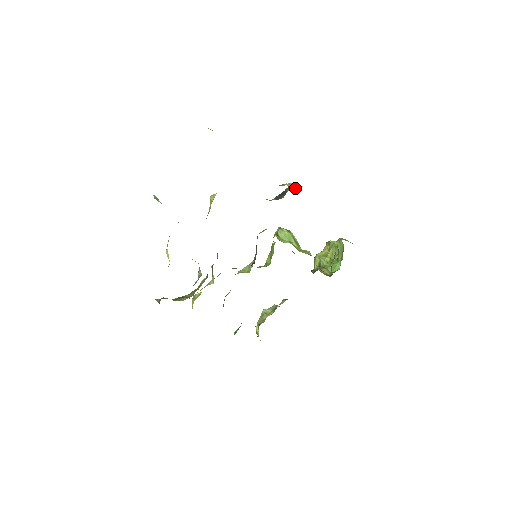
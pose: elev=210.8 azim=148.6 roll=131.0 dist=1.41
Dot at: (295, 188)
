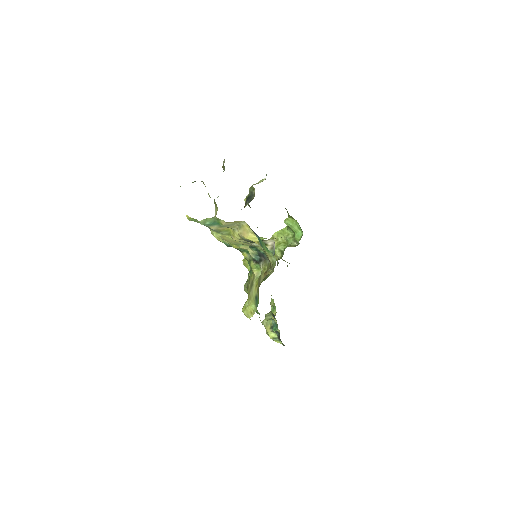
Dot at: occluded
